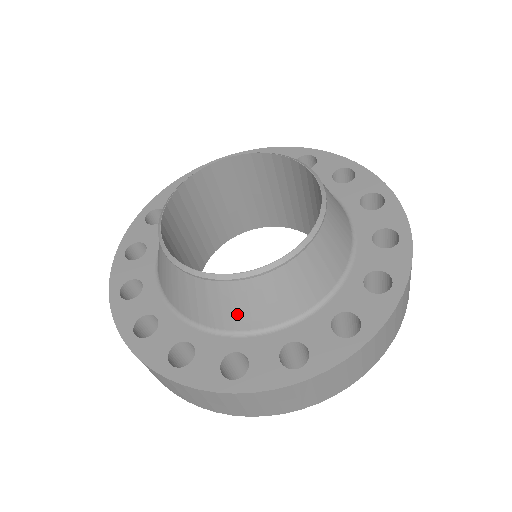
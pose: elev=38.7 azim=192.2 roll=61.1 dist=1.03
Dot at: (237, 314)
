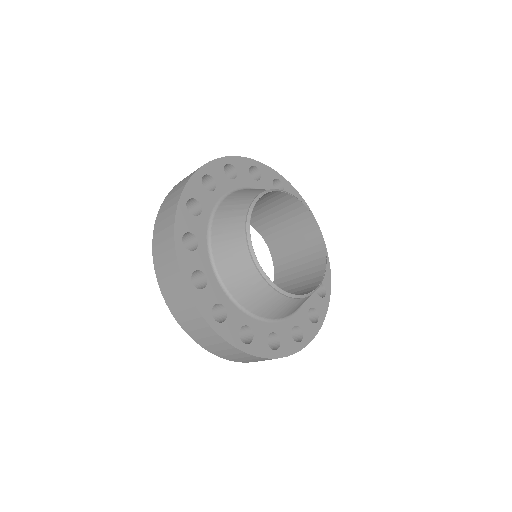
Dot at: (263, 307)
